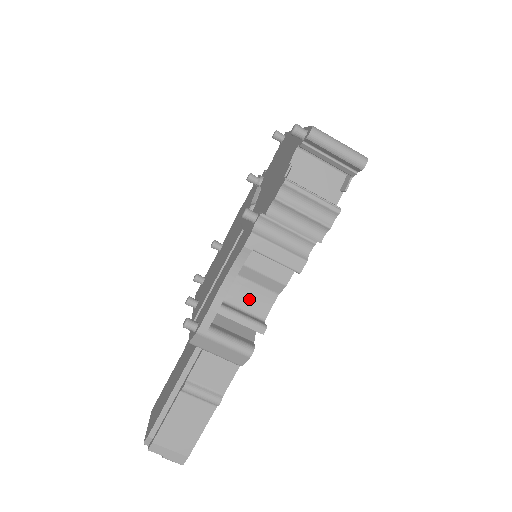
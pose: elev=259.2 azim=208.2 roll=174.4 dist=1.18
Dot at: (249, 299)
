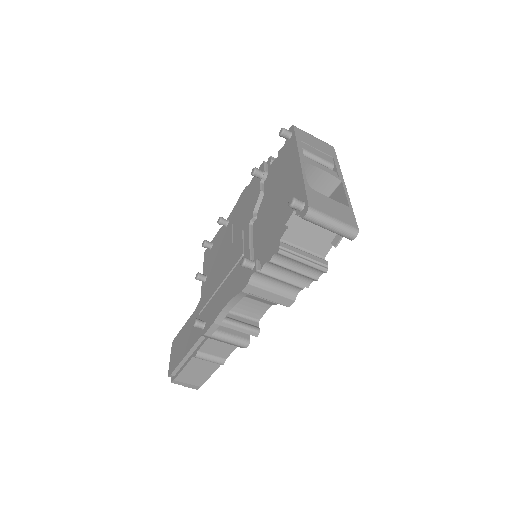
Dot at: (247, 308)
